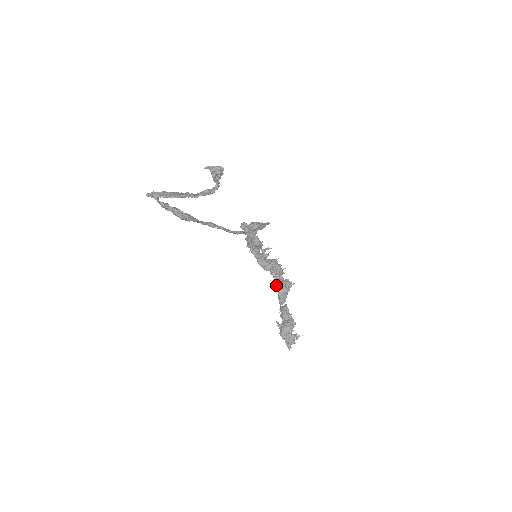
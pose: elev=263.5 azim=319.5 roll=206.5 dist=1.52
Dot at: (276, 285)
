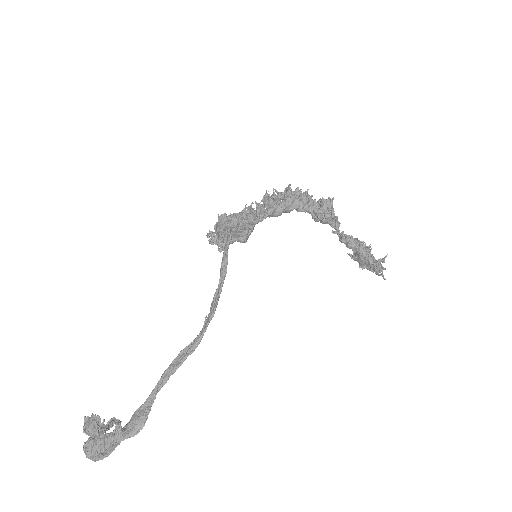
Dot at: occluded
